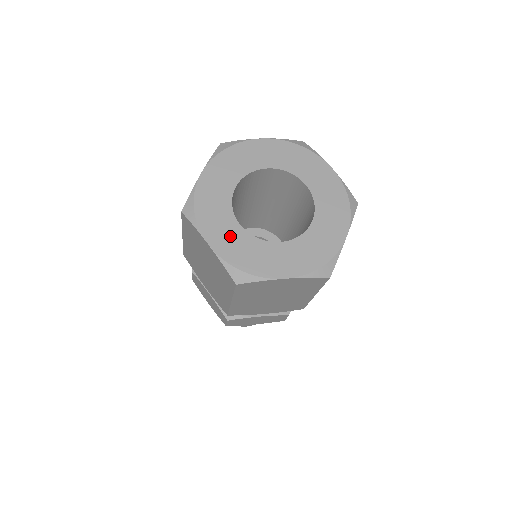
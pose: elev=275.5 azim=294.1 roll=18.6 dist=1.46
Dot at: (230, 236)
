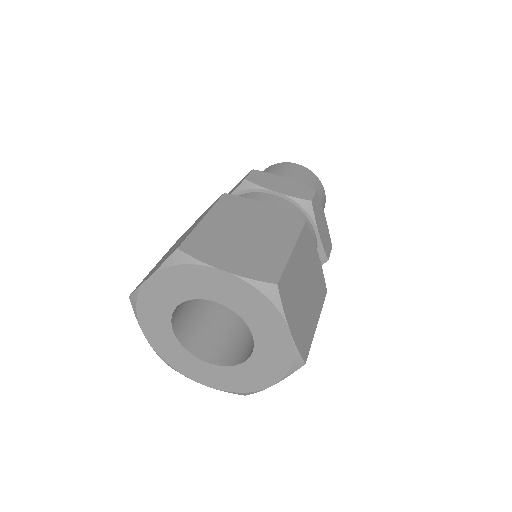
Dot at: (164, 339)
